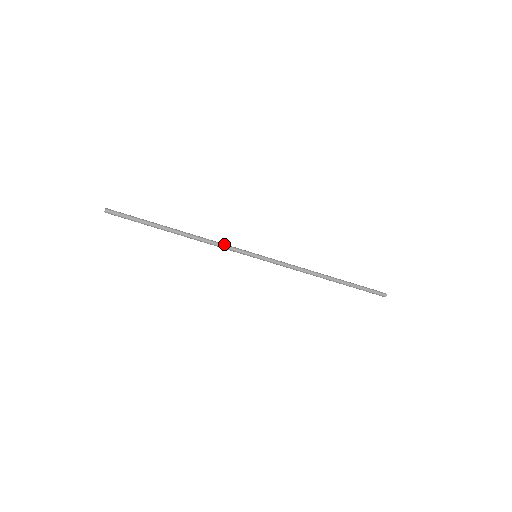
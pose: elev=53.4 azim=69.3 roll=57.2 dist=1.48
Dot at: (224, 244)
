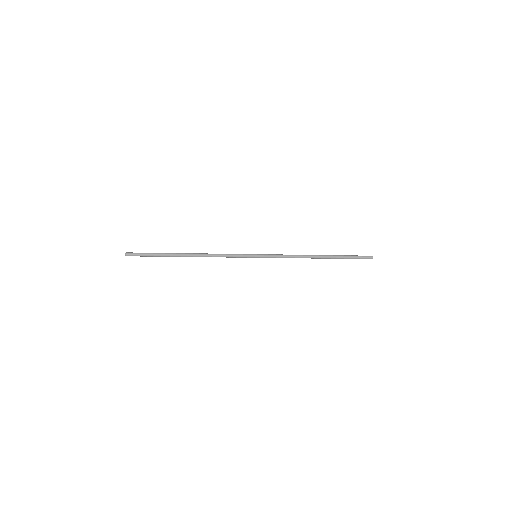
Dot at: (227, 254)
